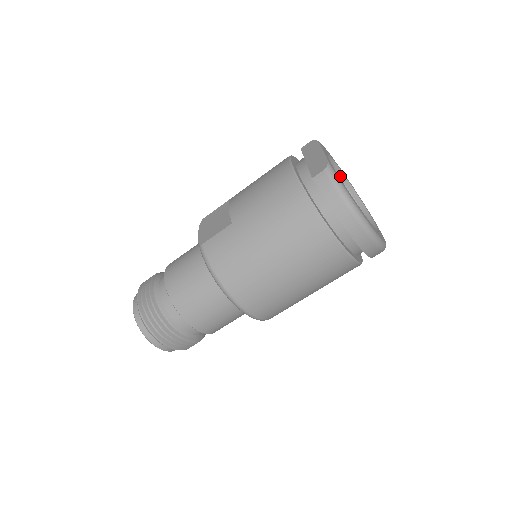
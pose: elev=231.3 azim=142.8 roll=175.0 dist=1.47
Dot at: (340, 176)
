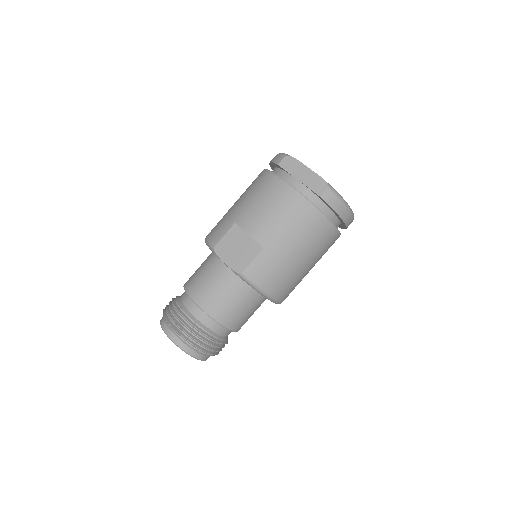
Dot at: occluded
